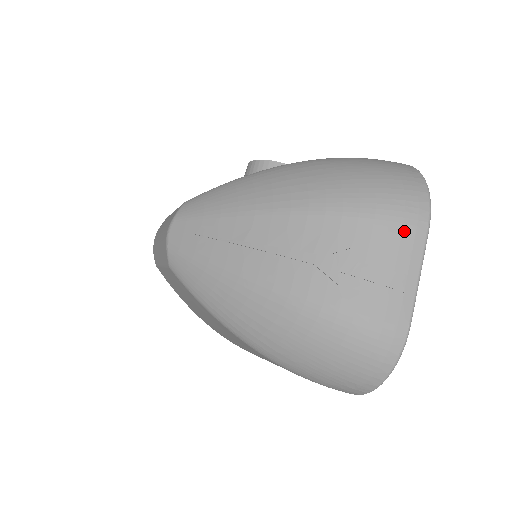
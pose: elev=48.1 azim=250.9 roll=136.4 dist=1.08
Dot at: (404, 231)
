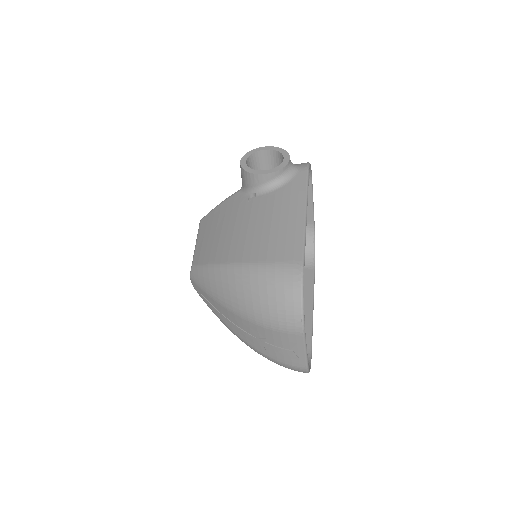
Dot at: (289, 336)
